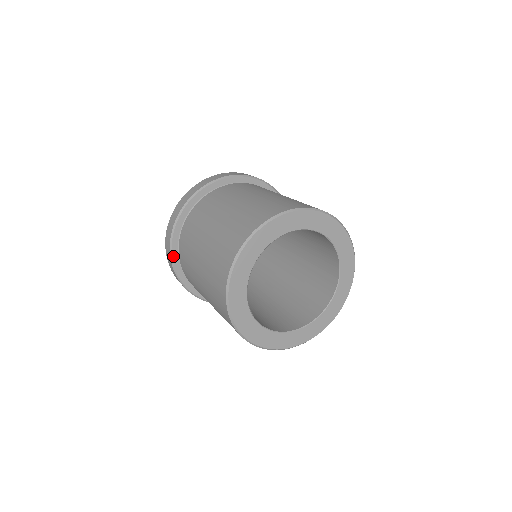
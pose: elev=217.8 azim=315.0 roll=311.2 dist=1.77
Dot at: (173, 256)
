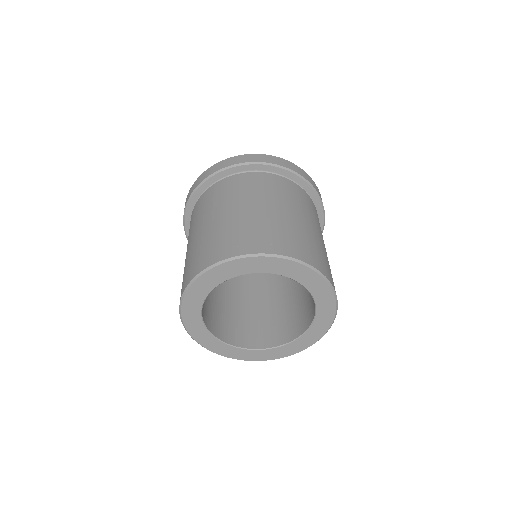
Dot at: (186, 213)
